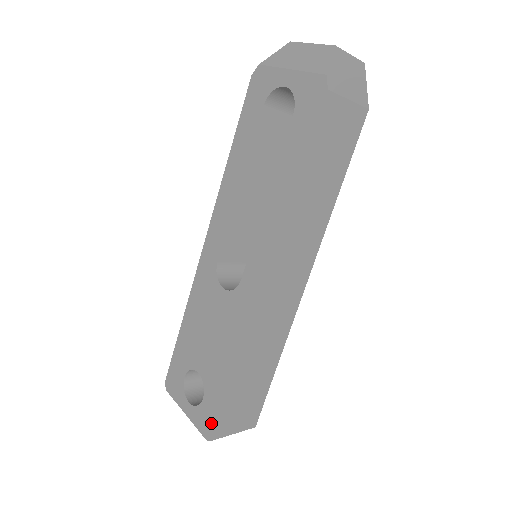
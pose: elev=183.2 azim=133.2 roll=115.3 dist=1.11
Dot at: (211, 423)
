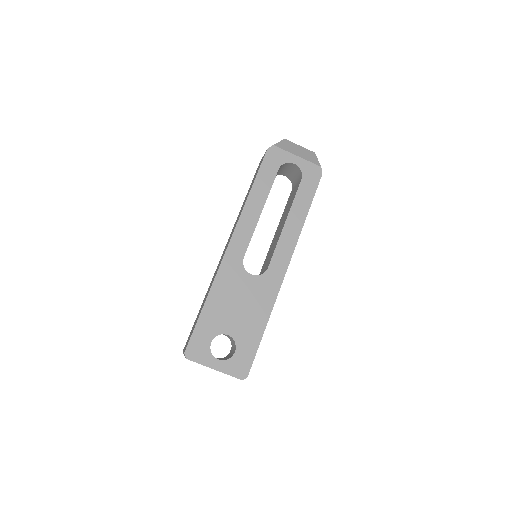
Dot at: (245, 366)
